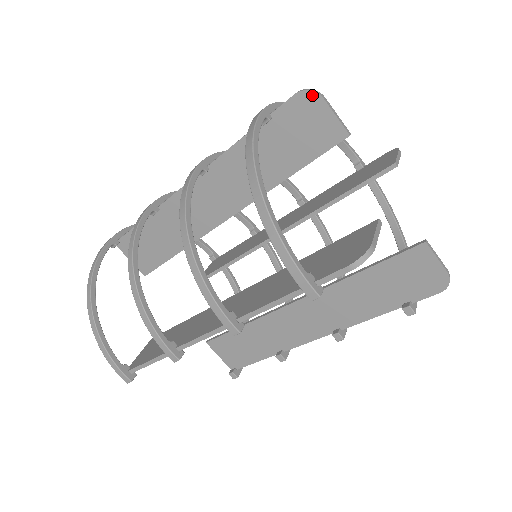
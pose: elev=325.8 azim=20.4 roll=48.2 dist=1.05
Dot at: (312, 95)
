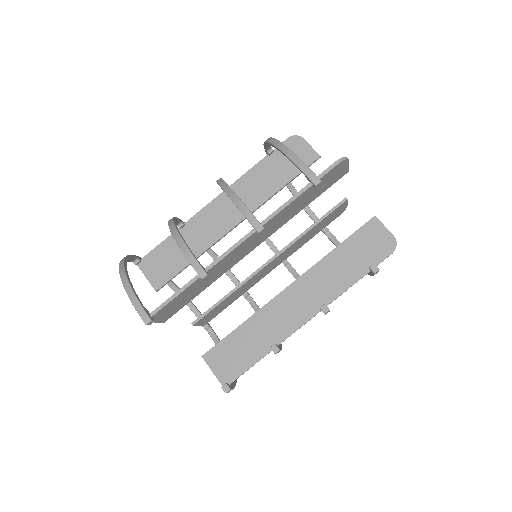
Dot at: (297, 138)
